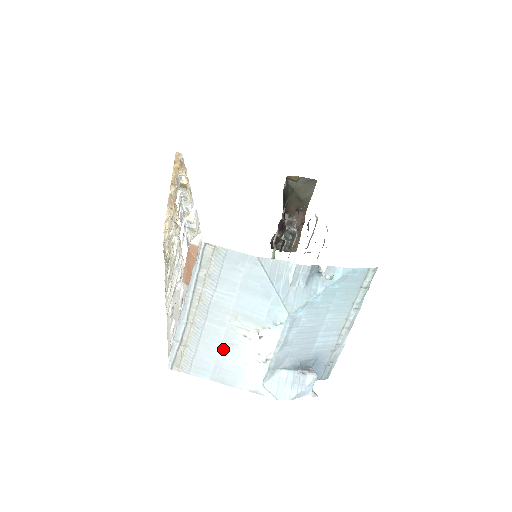
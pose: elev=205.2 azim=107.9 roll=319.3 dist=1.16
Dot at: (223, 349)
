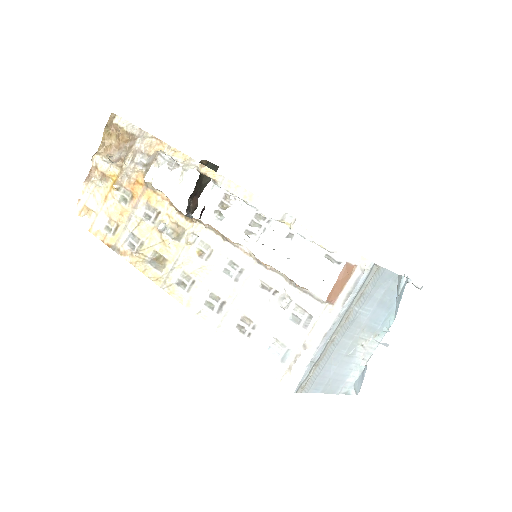
Dot at: (342, 361)
